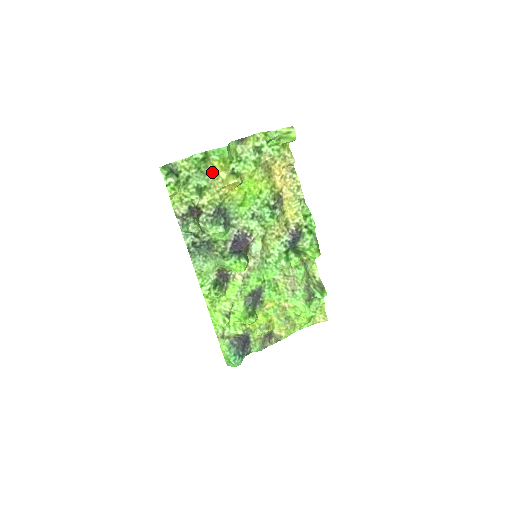
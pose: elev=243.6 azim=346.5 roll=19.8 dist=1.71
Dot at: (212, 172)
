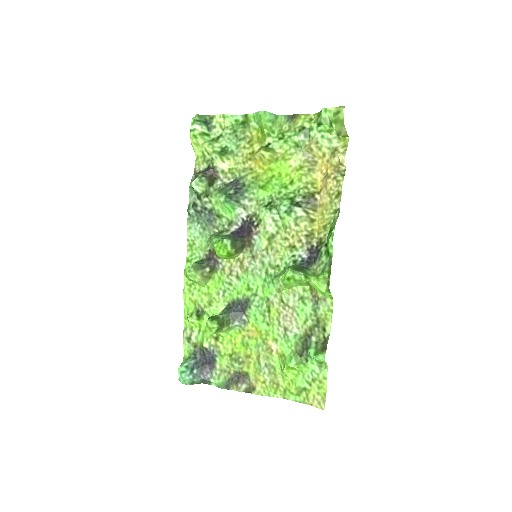
Dot at: (247, 140)
